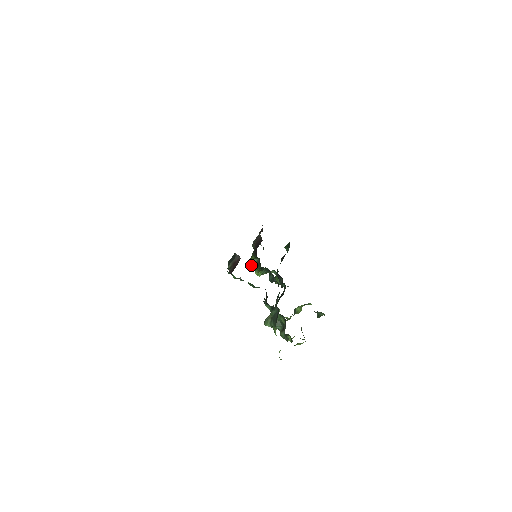
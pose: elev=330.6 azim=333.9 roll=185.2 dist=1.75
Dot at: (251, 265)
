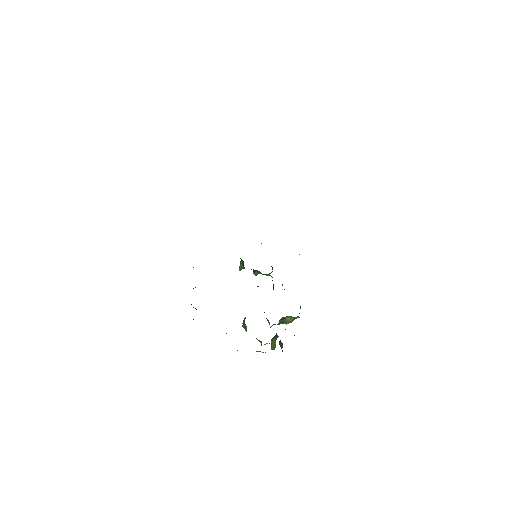
Dot at: occluded
